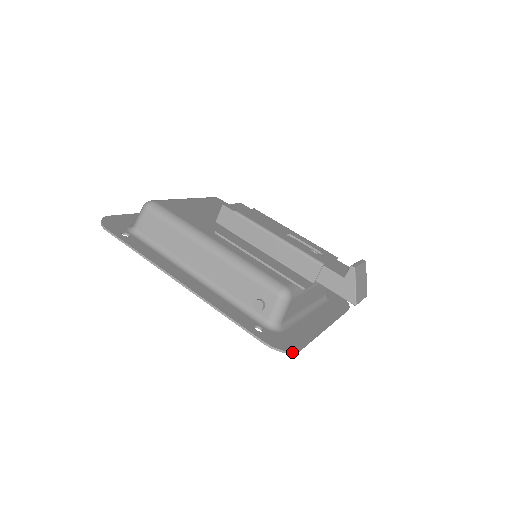
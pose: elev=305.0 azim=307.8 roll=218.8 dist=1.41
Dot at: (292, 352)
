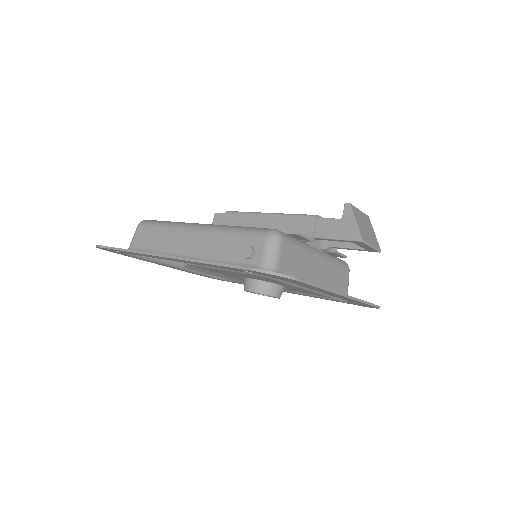
Dot at: (287, 276)
